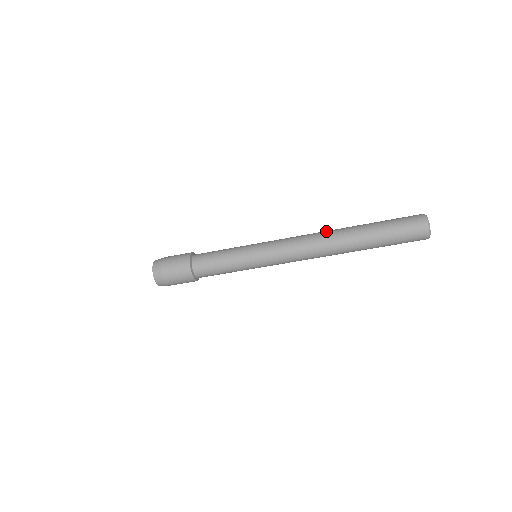
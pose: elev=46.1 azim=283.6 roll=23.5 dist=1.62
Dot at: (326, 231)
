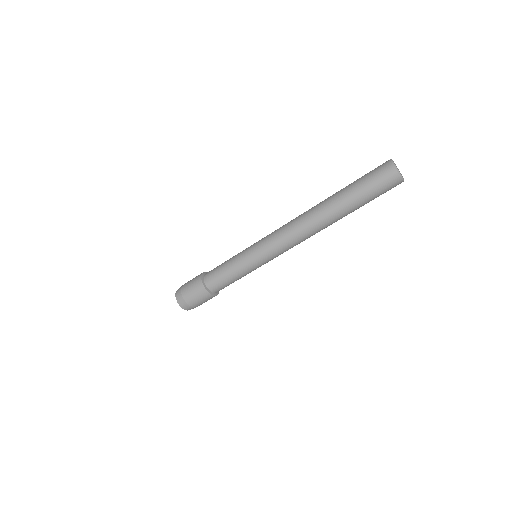
Dot at: (307, 214)
